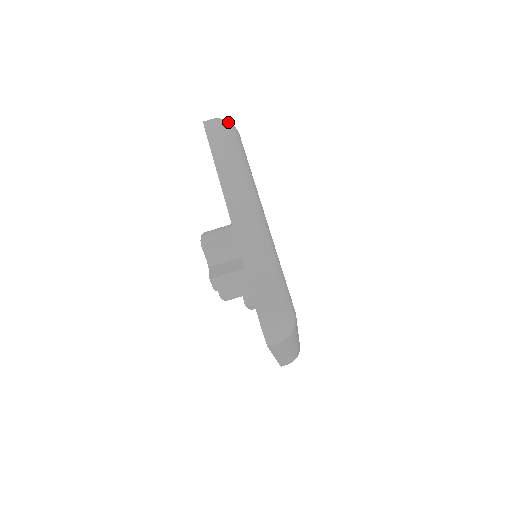
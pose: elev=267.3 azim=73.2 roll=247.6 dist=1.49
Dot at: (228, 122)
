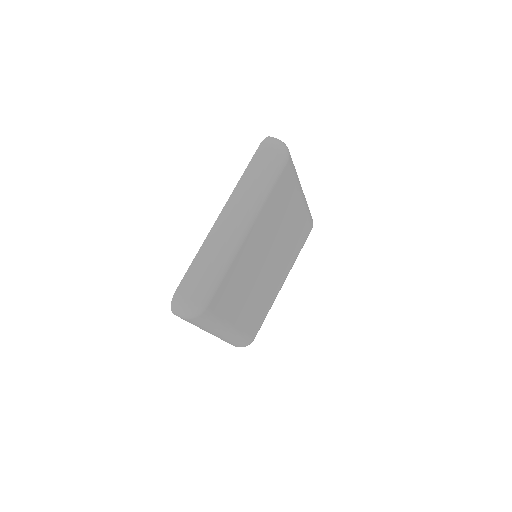
Dot at: (283, 148)
